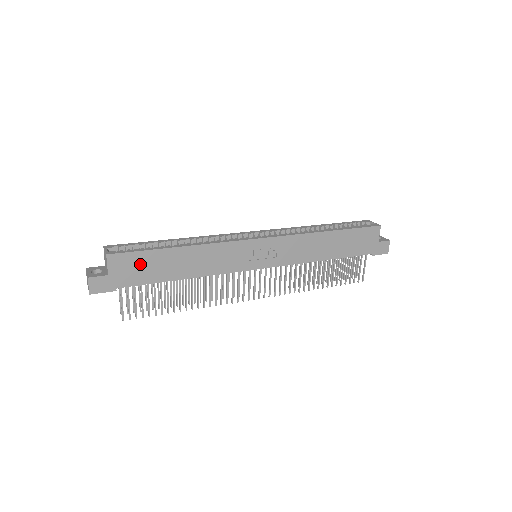
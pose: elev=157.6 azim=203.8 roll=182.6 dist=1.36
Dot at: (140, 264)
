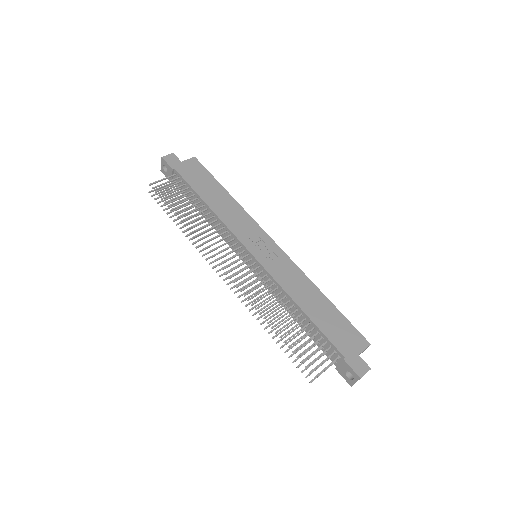
Dot at: (200, 175)
